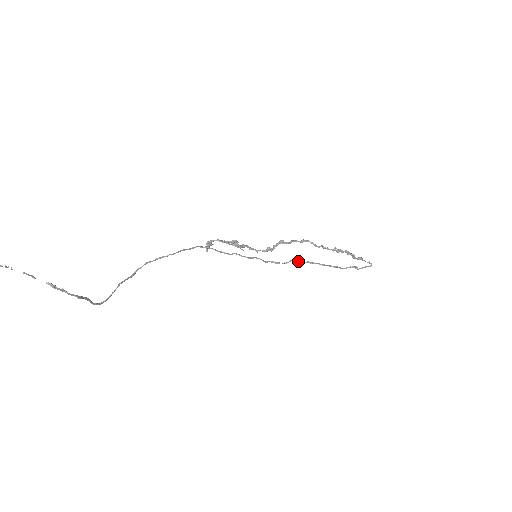
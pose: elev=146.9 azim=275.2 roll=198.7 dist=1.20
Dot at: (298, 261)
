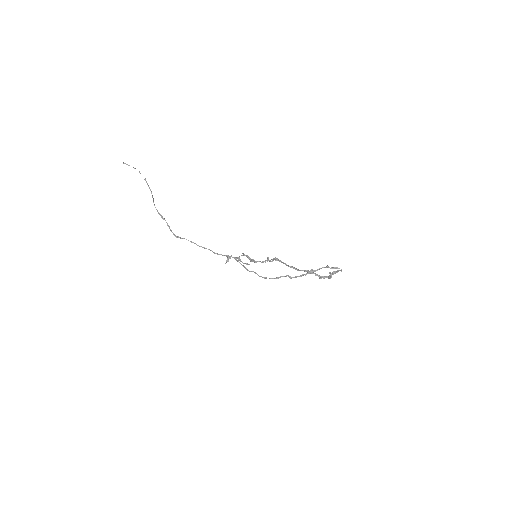
Dot at: (288, 275)
